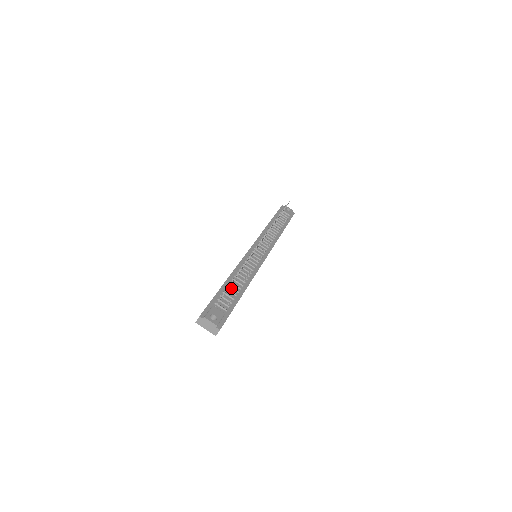
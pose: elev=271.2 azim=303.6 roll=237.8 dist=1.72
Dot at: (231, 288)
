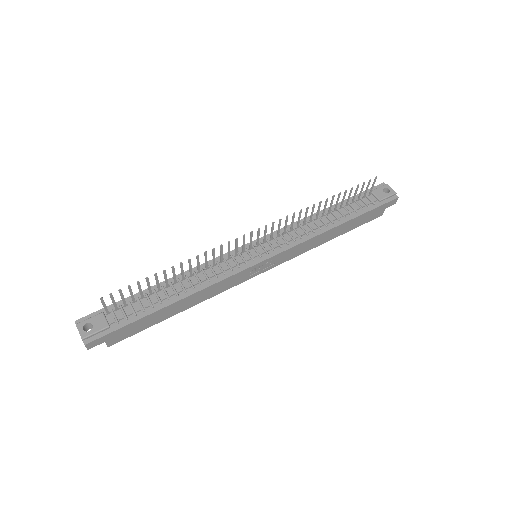
Dot at: (155, 295)
